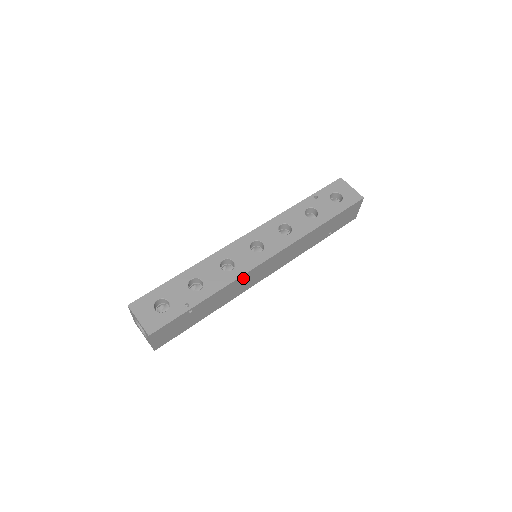
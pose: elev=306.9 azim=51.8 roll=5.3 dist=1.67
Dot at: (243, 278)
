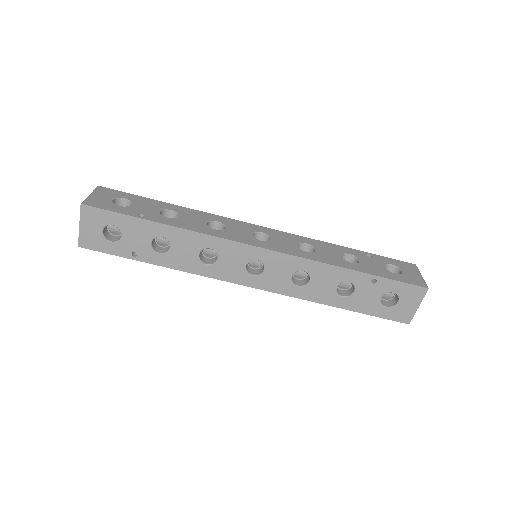
Dot at: occluded
